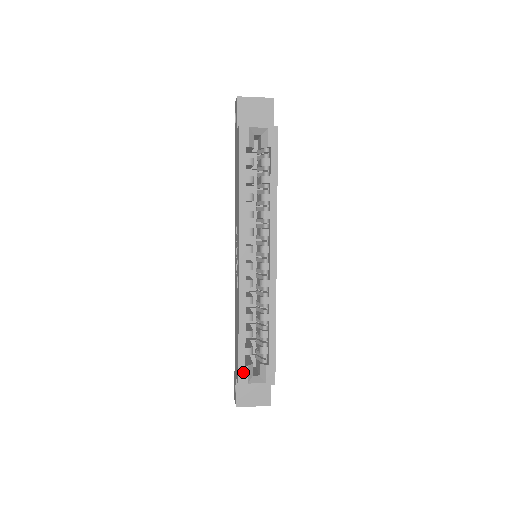
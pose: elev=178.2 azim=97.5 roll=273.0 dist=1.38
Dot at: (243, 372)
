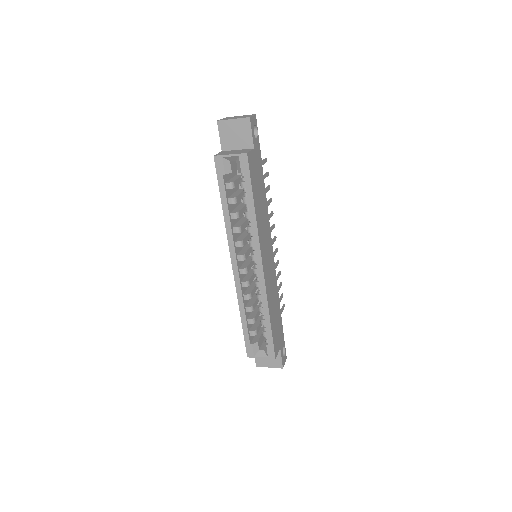
Dot at: (249, 348)
